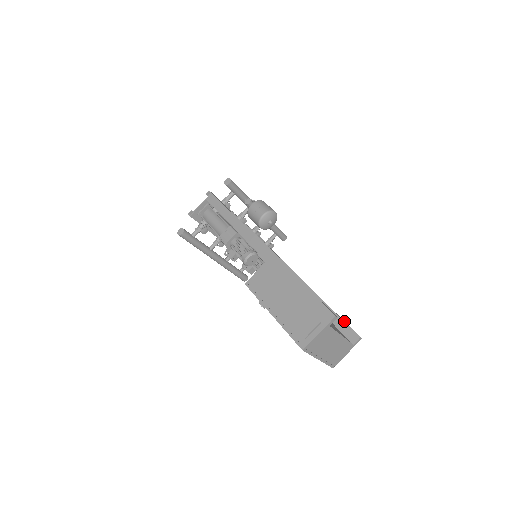
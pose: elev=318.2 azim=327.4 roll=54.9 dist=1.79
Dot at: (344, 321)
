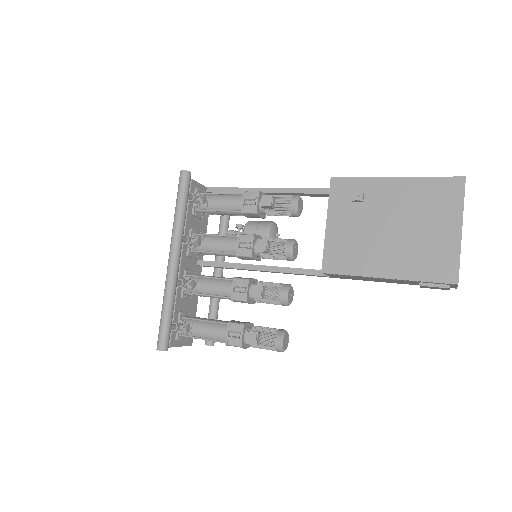
Dot at: occluded
